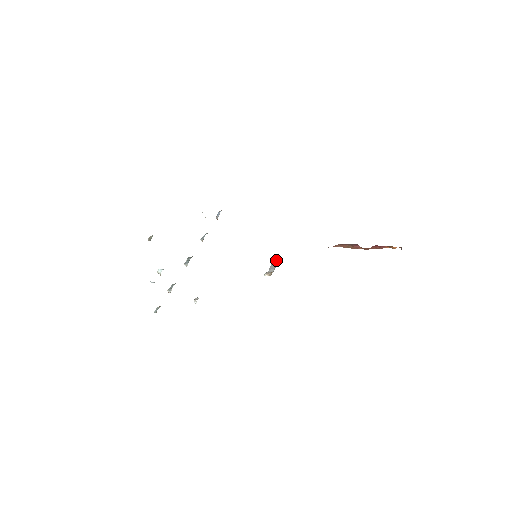
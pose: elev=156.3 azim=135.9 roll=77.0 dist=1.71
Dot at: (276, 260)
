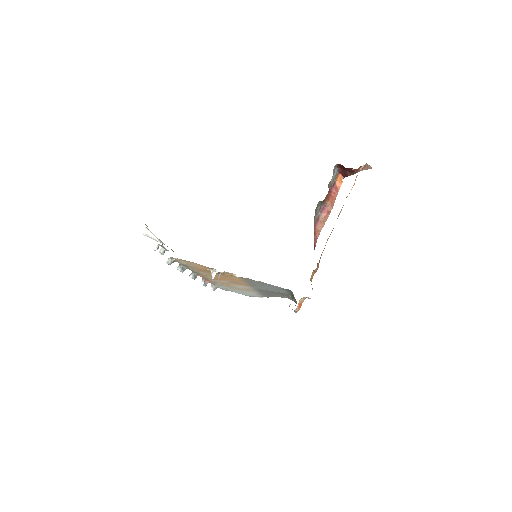
Dot at: occluded
